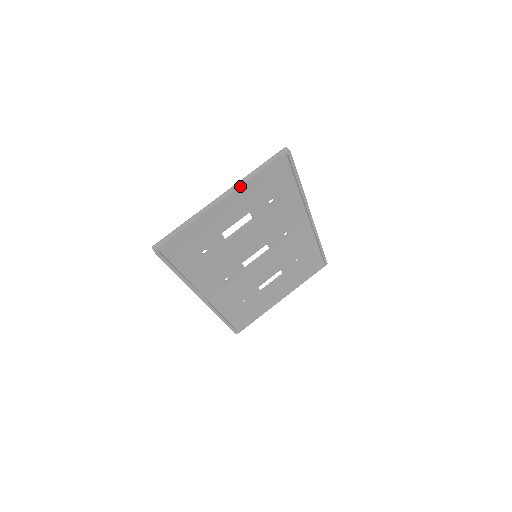
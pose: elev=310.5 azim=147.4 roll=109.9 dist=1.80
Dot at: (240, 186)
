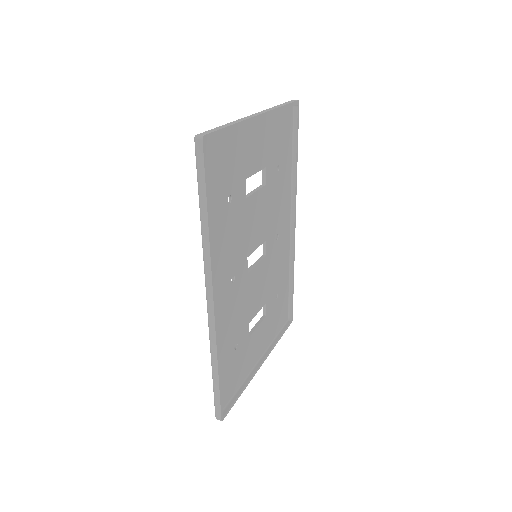
Dot at: (271, 110)
